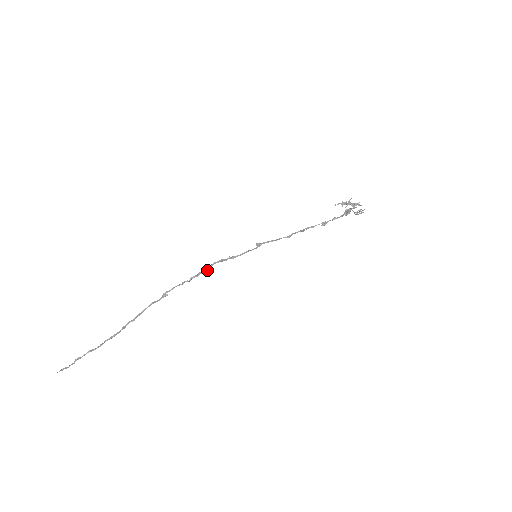
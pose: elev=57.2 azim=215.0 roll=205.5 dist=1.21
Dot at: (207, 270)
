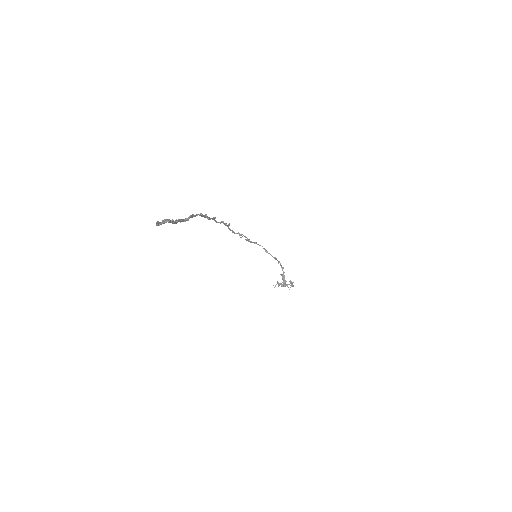
Dot at: (229, 225)
